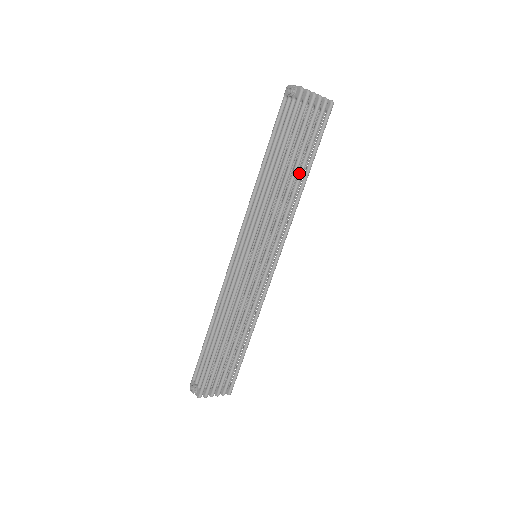
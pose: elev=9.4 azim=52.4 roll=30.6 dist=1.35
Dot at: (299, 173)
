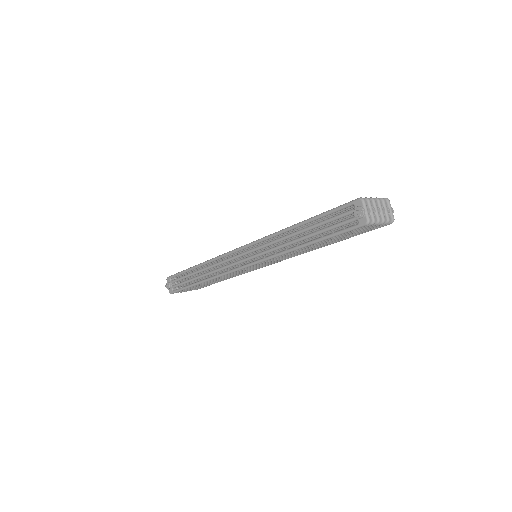
Dot at: occluded
